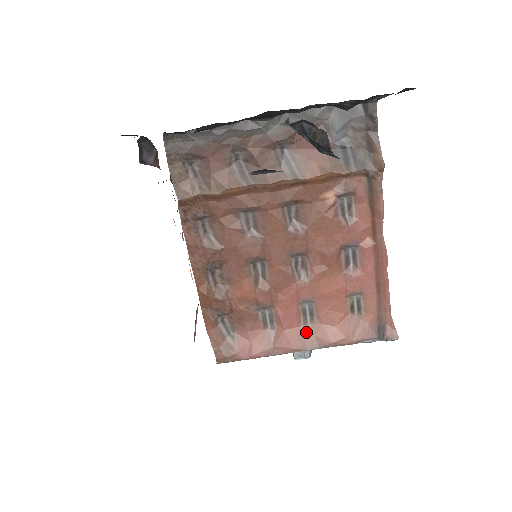
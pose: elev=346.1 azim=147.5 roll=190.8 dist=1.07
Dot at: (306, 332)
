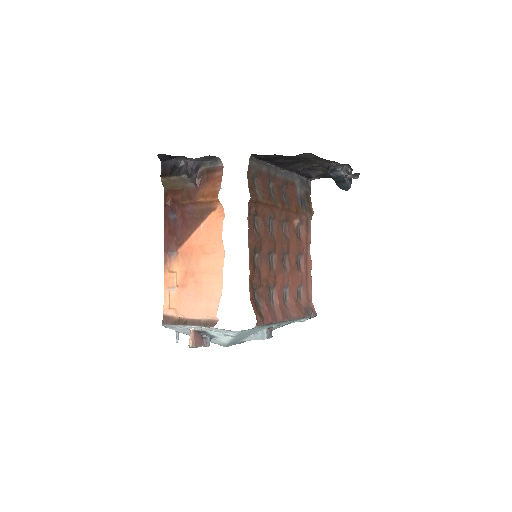
Dot at: (286, 308)
